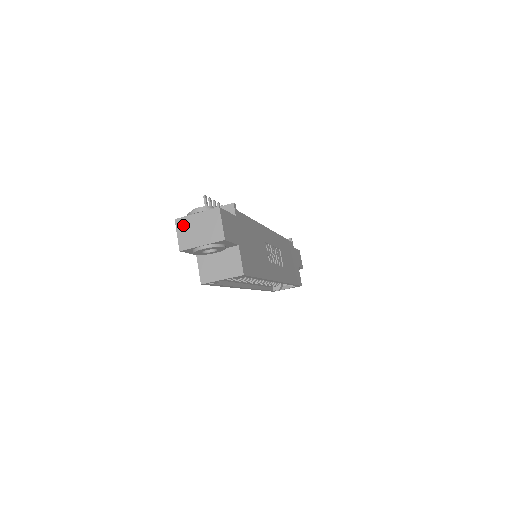
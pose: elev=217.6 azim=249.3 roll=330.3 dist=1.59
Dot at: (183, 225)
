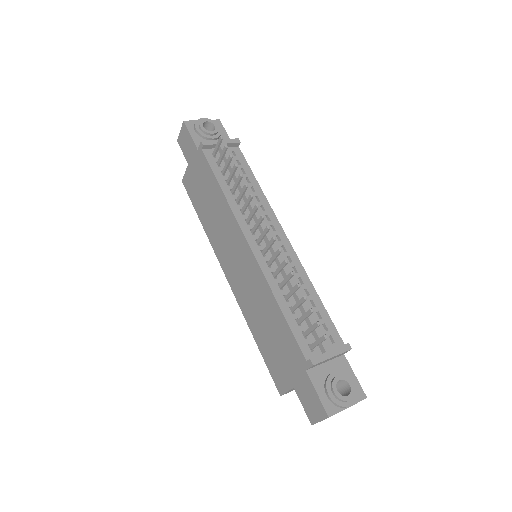
Dot at: occluded
